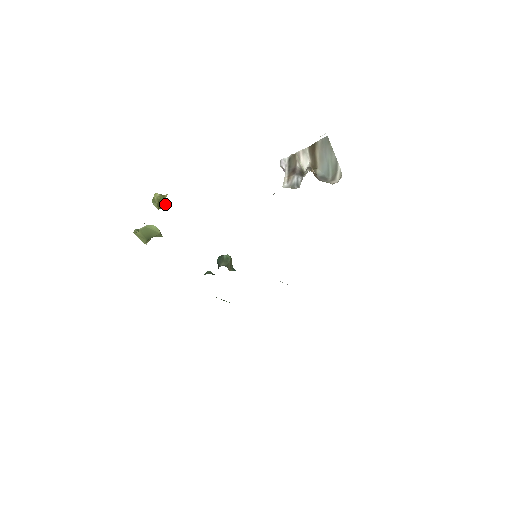
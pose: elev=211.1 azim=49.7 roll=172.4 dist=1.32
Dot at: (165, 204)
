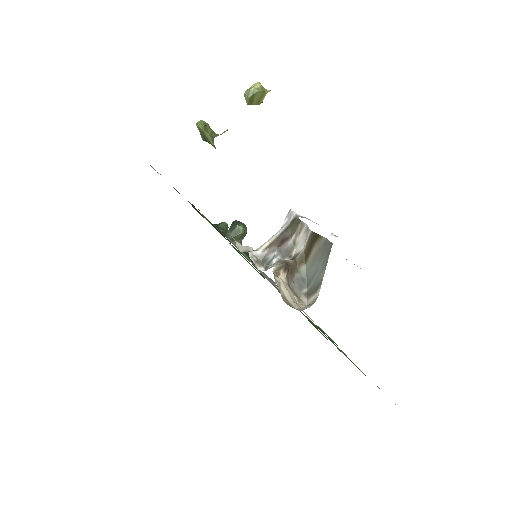
Dot at: (262, 100)
